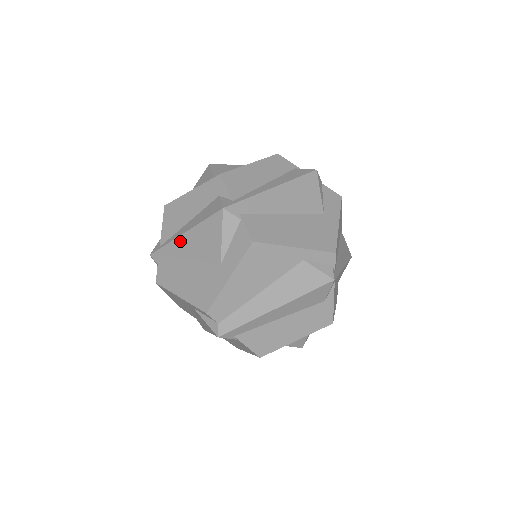
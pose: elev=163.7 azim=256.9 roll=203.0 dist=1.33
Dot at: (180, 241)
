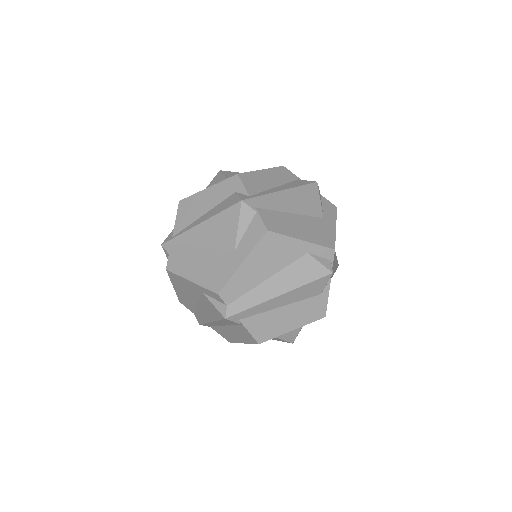
Dot at: (195, 231)
